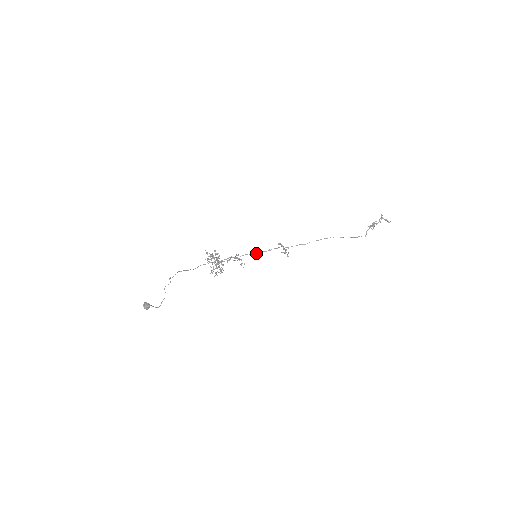
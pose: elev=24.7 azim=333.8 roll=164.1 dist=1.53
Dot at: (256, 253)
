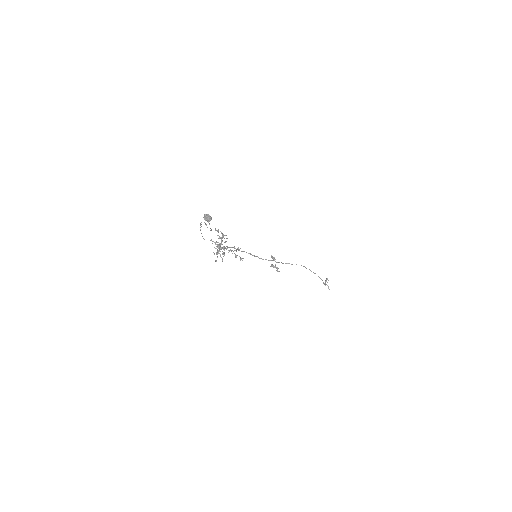
Dot at: (254, 255)
